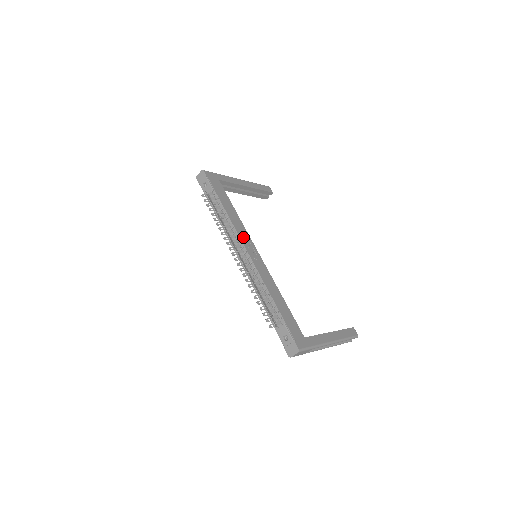
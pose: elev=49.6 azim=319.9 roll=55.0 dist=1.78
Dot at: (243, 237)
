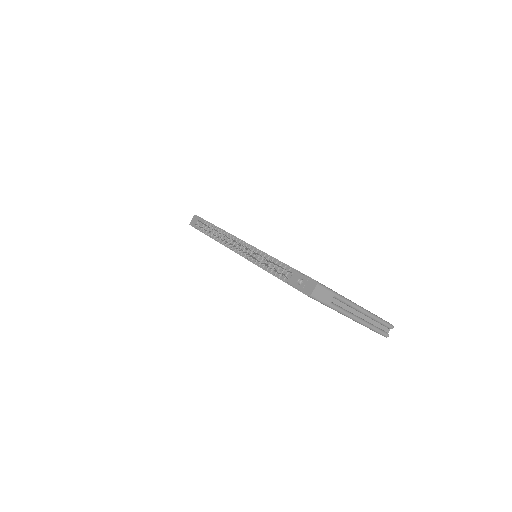
Dot at: occluded
